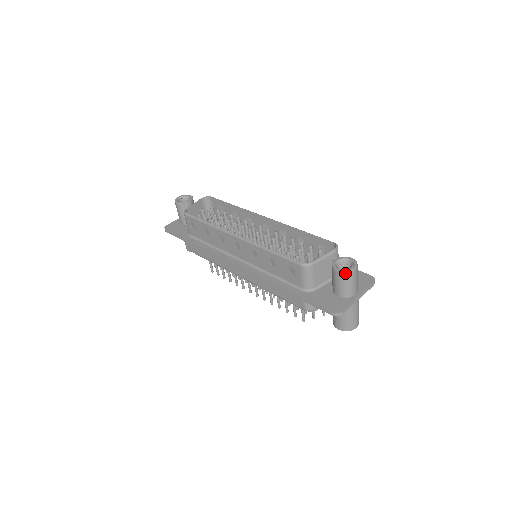
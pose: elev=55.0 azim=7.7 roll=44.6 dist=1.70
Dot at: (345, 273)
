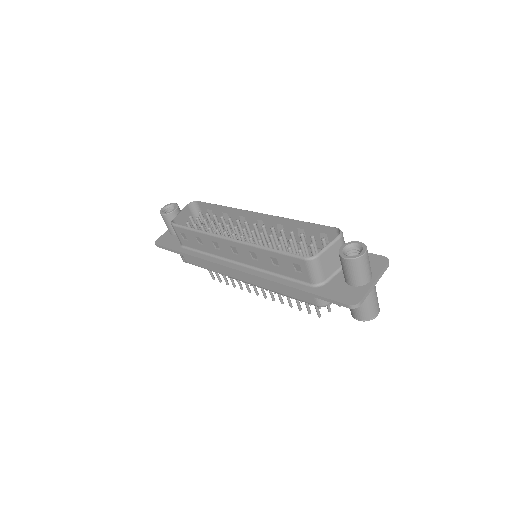
Dot at: (355, 260)
